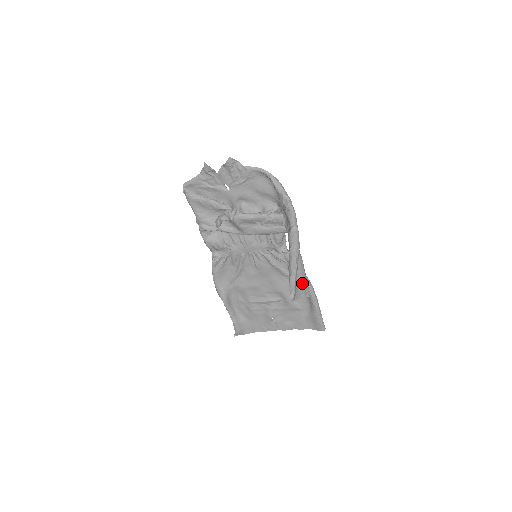
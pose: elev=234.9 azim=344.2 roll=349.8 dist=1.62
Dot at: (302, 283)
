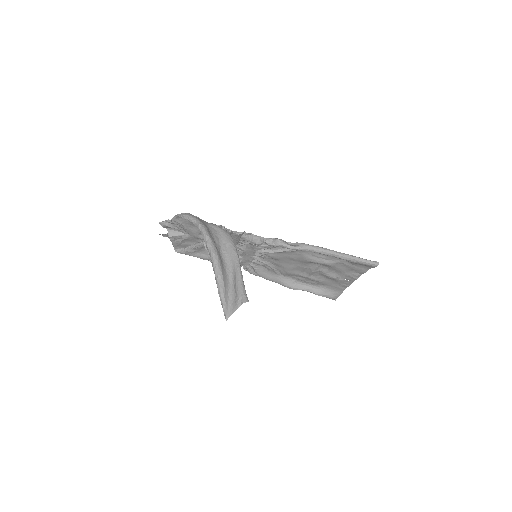
Dot at: (236, 294)
